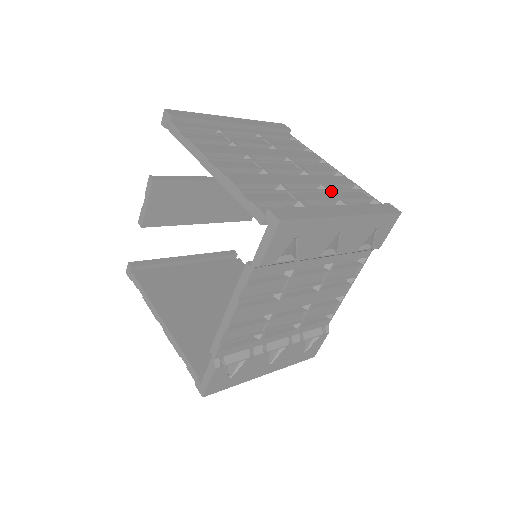
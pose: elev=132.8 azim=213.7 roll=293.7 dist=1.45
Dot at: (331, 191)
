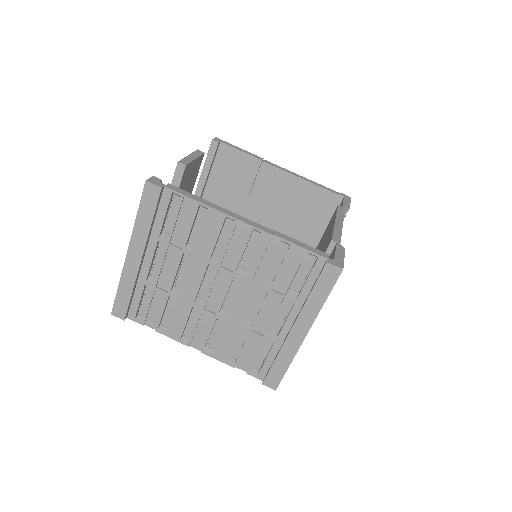
Dot at: (272, 287)
